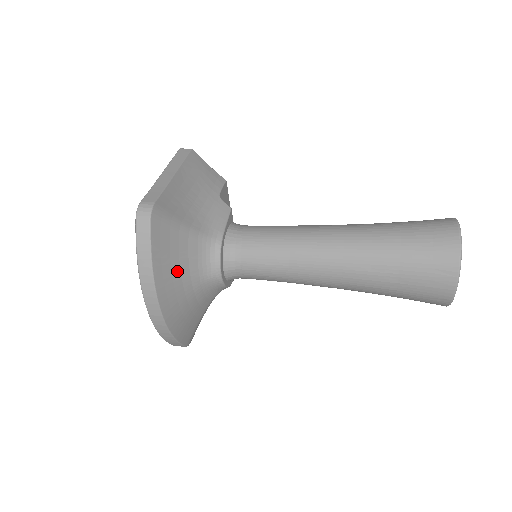
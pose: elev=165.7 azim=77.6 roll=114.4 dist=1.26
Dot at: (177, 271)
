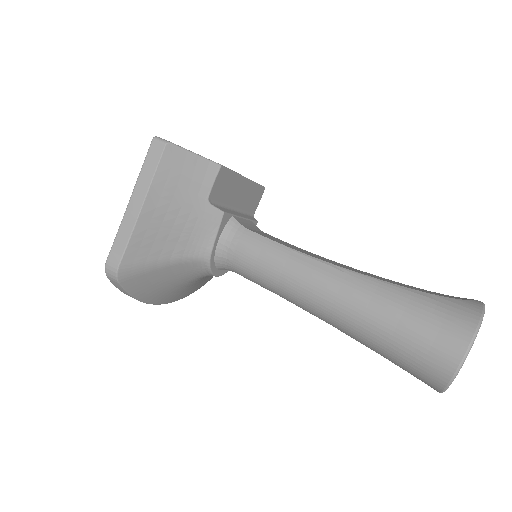
Dot at: (167, 287)
